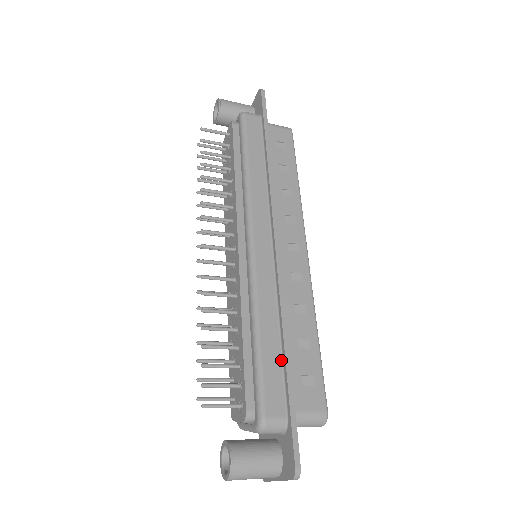
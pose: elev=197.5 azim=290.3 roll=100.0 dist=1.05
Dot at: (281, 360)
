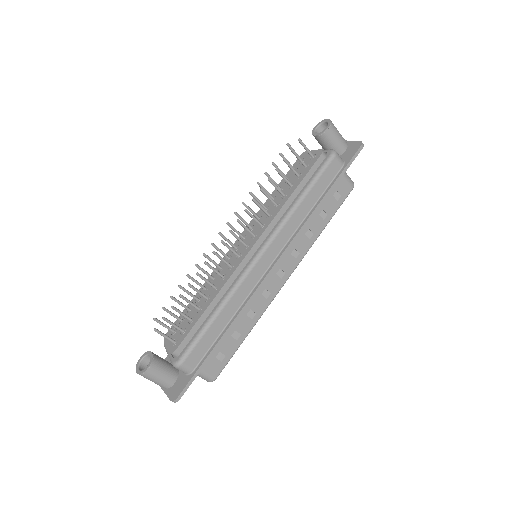
Dot at: (216, 338)
